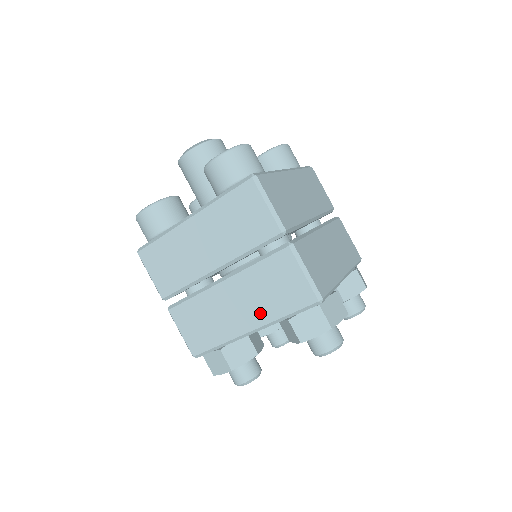
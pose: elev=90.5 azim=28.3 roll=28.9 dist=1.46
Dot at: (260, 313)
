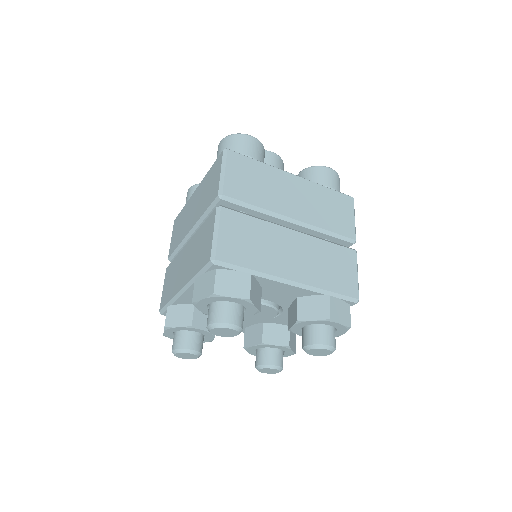
Dot at: (189, 271)
